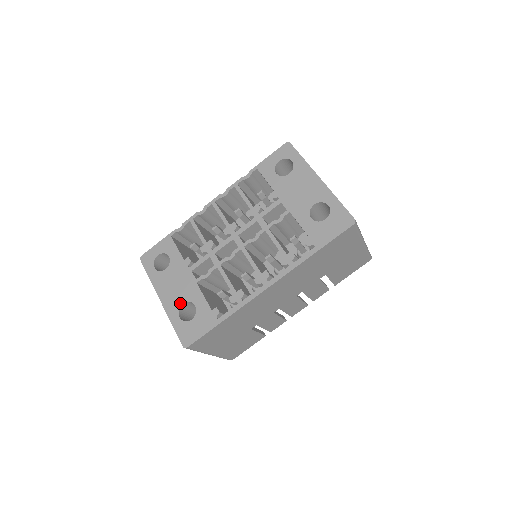
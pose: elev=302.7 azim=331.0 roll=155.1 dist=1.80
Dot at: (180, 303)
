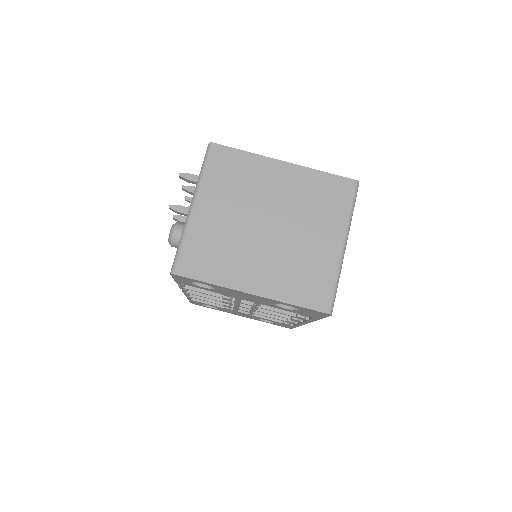
Dot at: occluded
